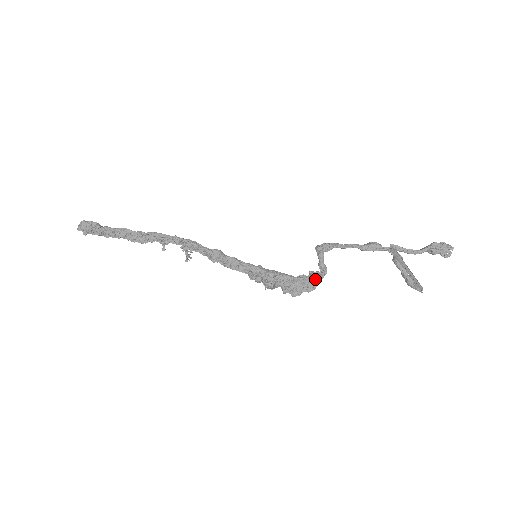
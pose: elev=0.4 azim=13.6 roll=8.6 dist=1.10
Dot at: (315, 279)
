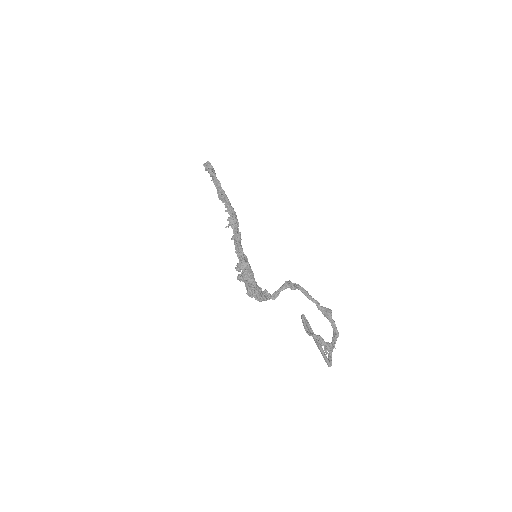
Dot at: (263, 296)
